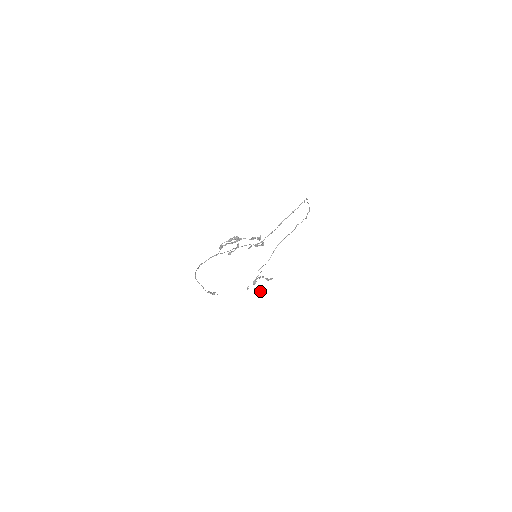
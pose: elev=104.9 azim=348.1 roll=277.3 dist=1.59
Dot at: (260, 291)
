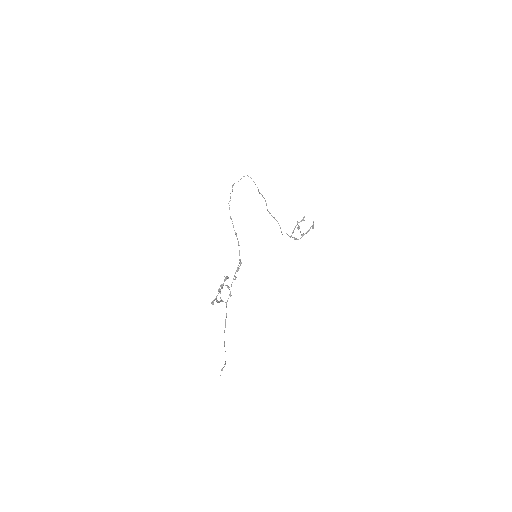
Dot at: (308, 231)
